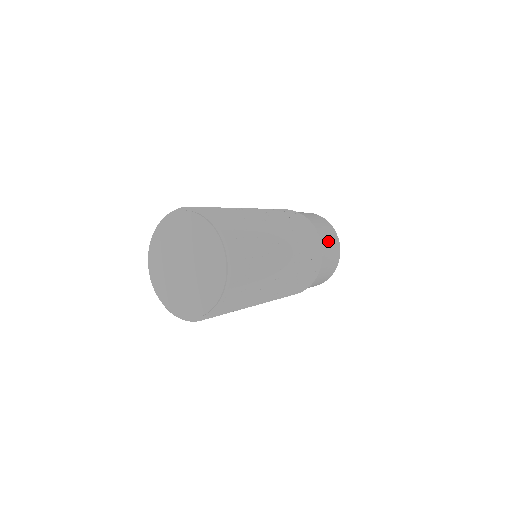
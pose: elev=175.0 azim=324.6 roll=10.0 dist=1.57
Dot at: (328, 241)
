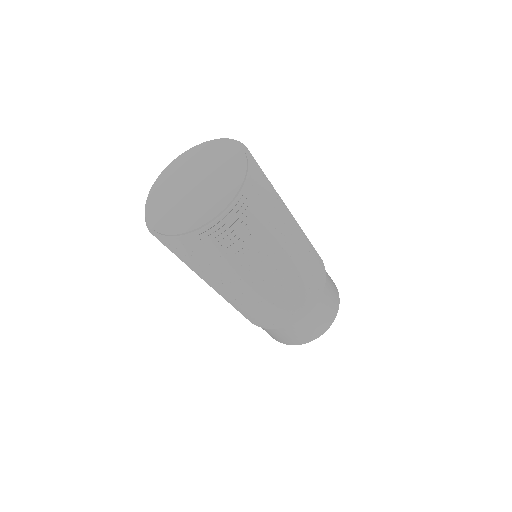
Dot at: occluded
